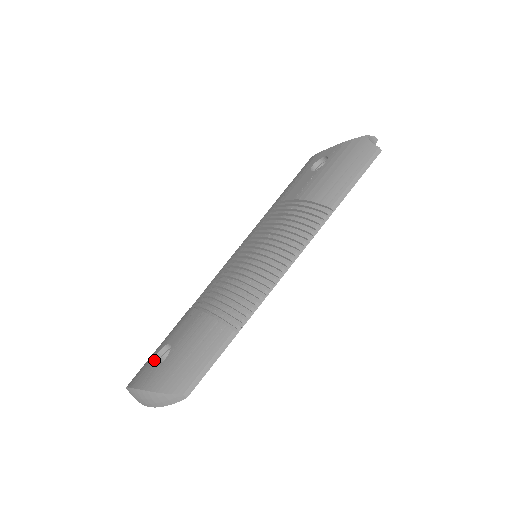
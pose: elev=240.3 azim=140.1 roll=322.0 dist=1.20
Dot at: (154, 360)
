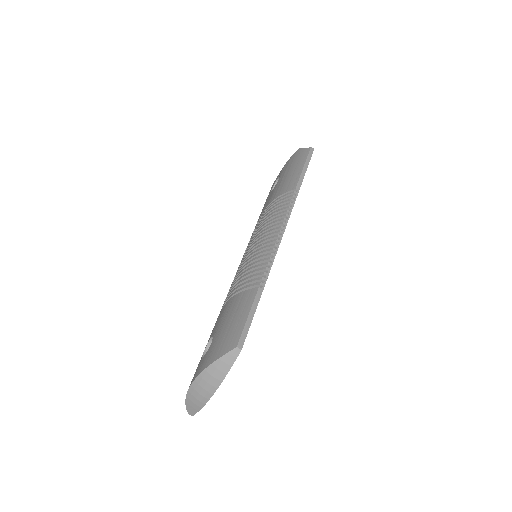
Dot at: occluded
